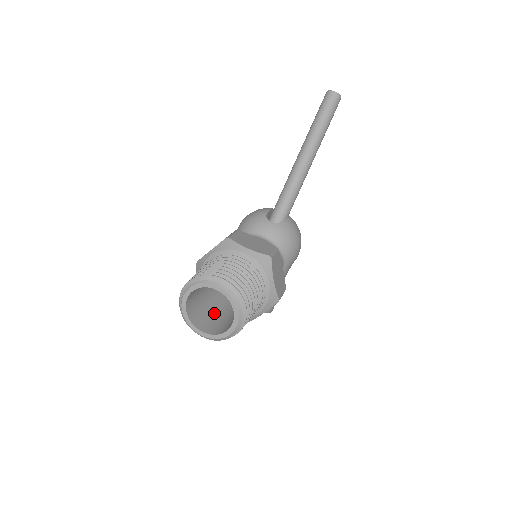
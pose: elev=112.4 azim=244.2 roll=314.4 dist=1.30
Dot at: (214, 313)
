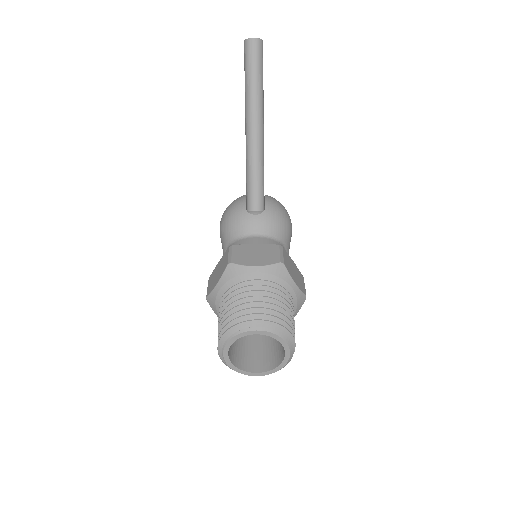
Dot at: (253, 343)
